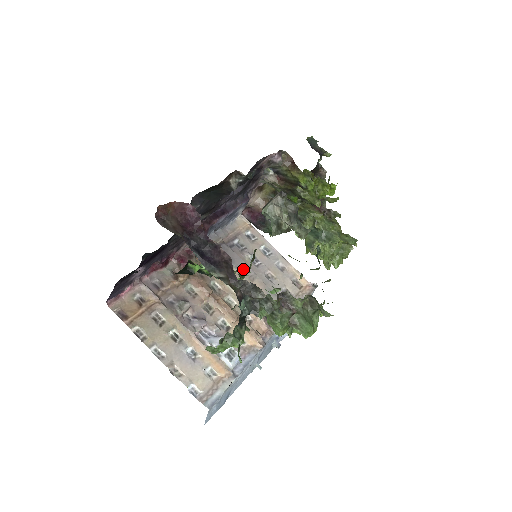
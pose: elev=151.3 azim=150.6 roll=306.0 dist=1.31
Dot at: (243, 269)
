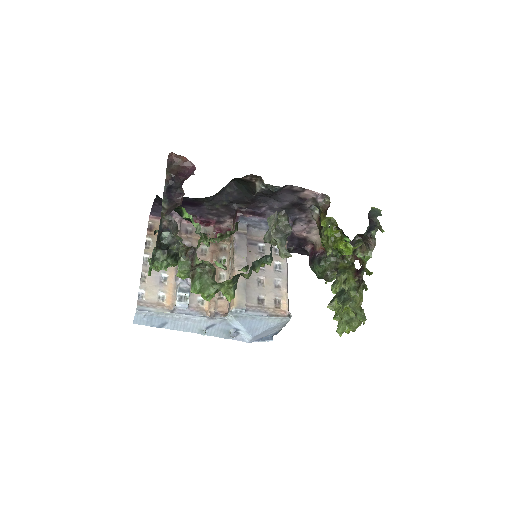
Dot at: (240, 257)
